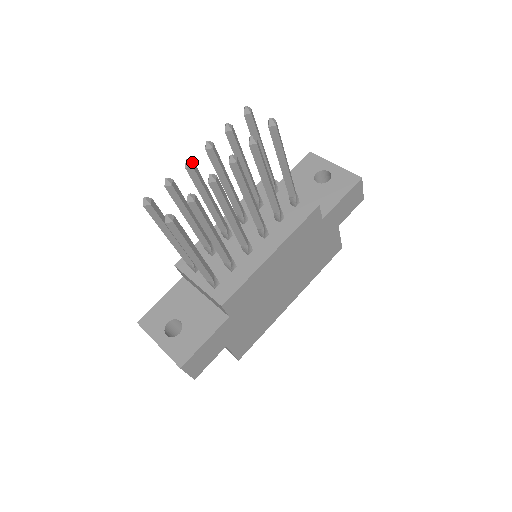
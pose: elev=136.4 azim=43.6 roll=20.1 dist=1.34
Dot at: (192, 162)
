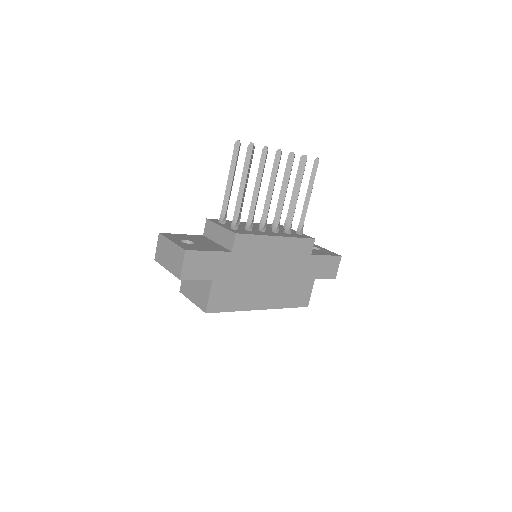
Dot at: occluded
